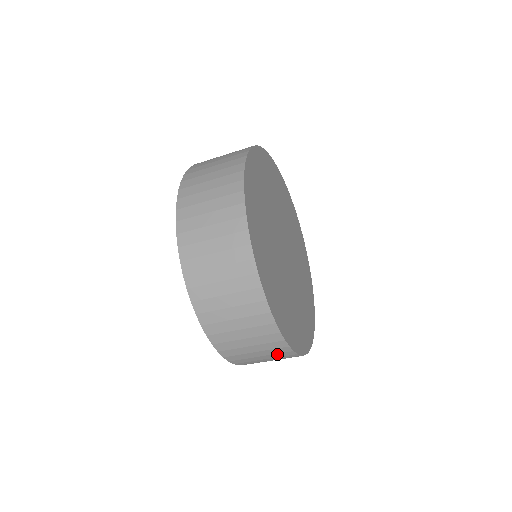
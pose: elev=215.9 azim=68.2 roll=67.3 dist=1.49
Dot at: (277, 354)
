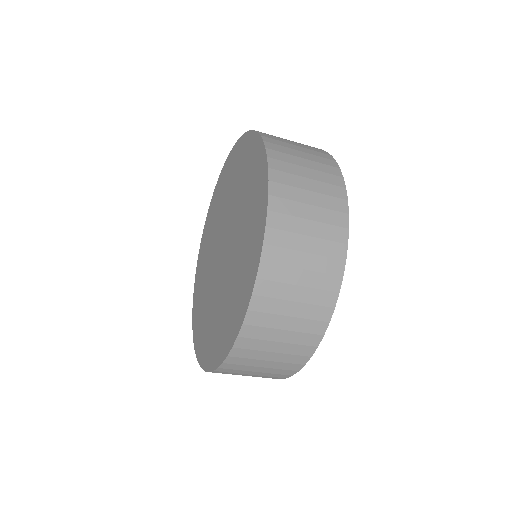
Dot at: occluded
